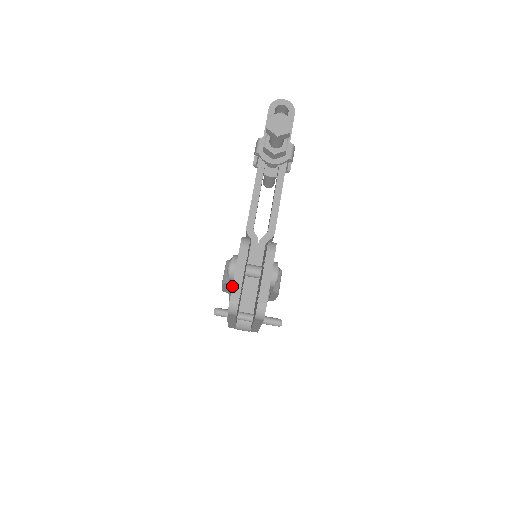
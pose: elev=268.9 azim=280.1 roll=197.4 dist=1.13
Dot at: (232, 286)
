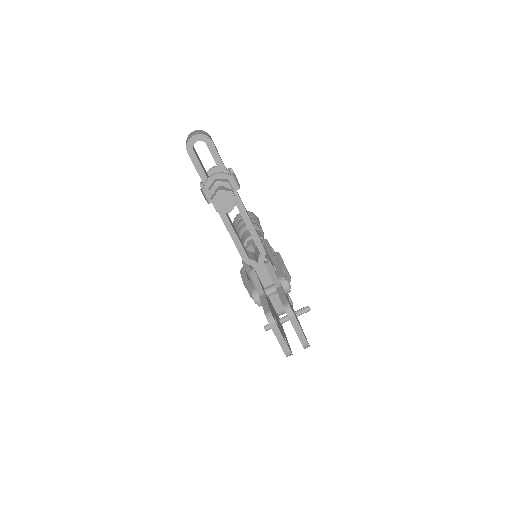
Dot at: (282, 349)
